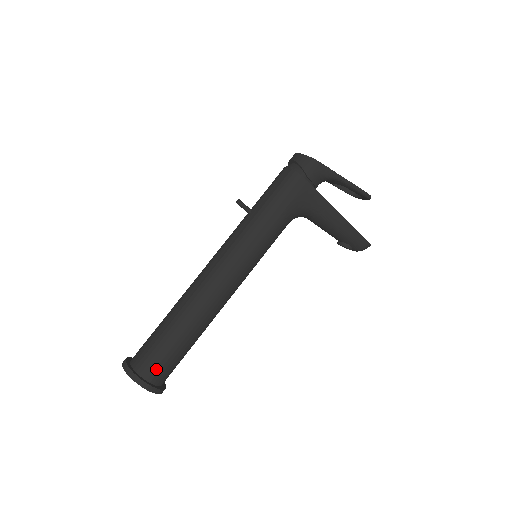
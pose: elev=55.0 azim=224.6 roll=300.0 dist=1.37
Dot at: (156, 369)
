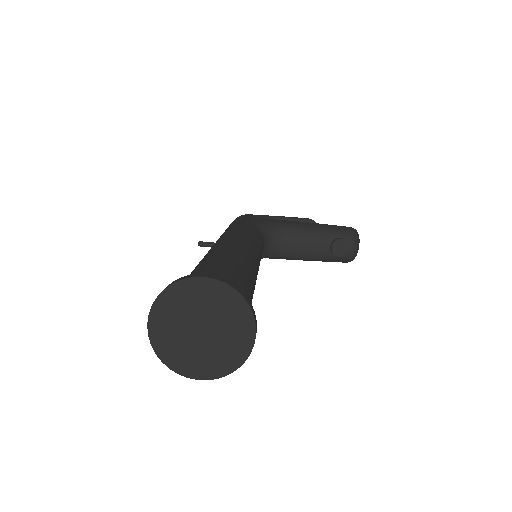
Dot at: occluded
